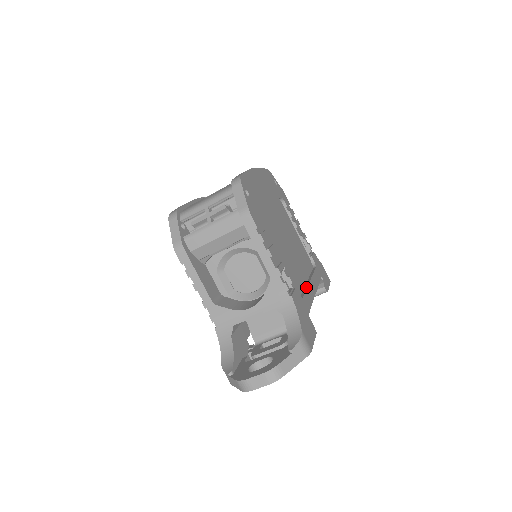
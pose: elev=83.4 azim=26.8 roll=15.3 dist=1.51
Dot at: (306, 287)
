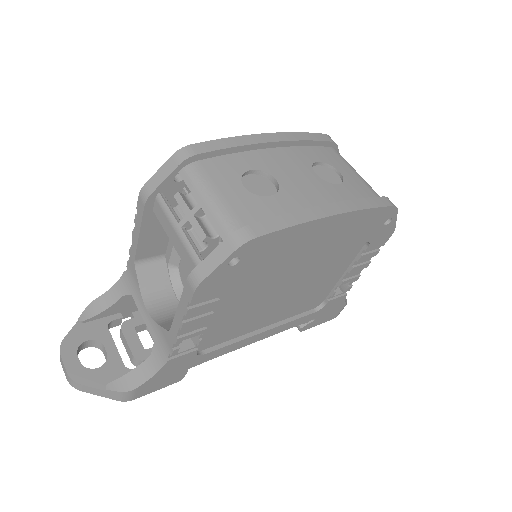
Dot at: (241, 339)
